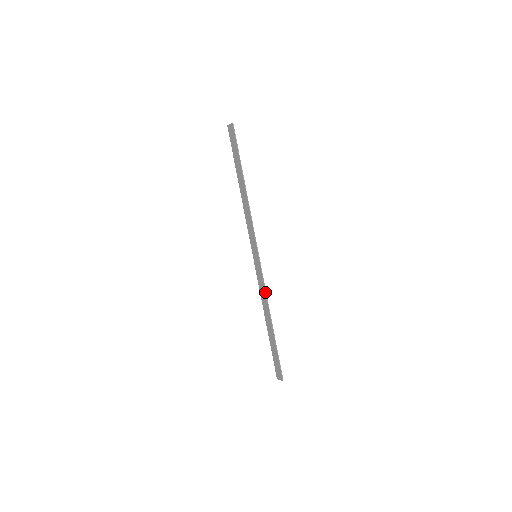
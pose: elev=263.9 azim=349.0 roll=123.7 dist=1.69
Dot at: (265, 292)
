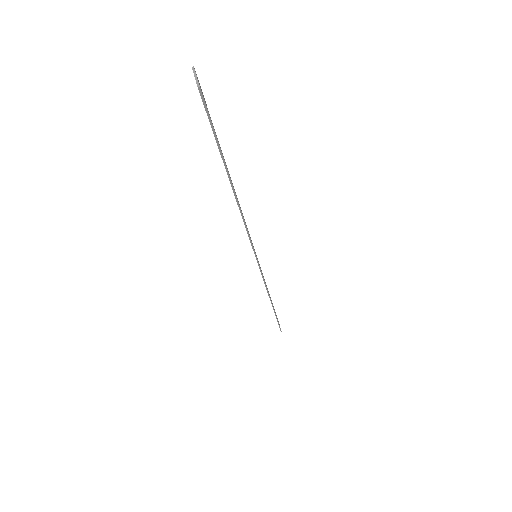
Dot at: occluded
